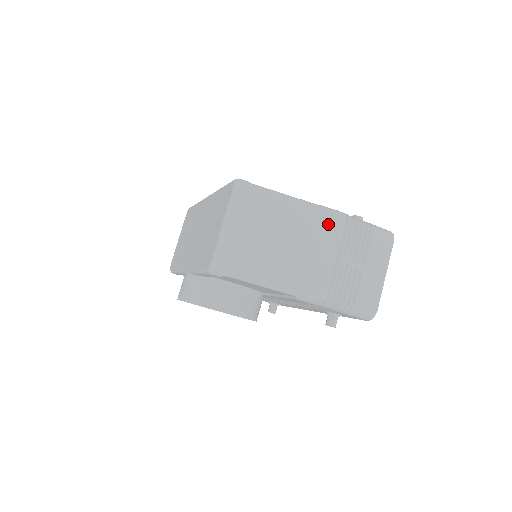
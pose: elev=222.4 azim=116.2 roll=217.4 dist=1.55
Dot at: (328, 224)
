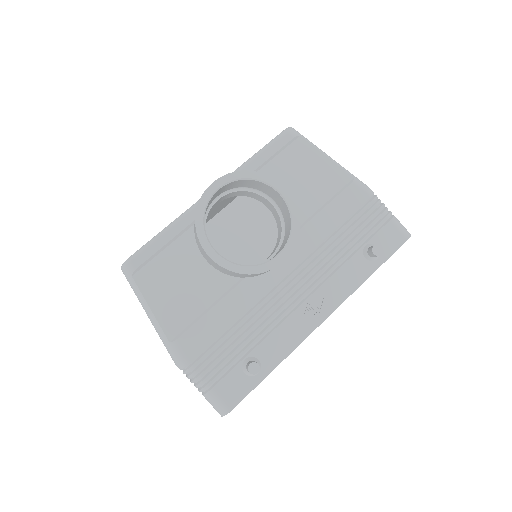
Dot at: occluded
